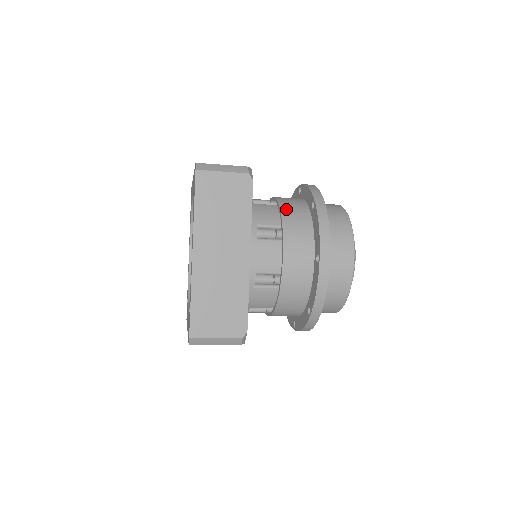
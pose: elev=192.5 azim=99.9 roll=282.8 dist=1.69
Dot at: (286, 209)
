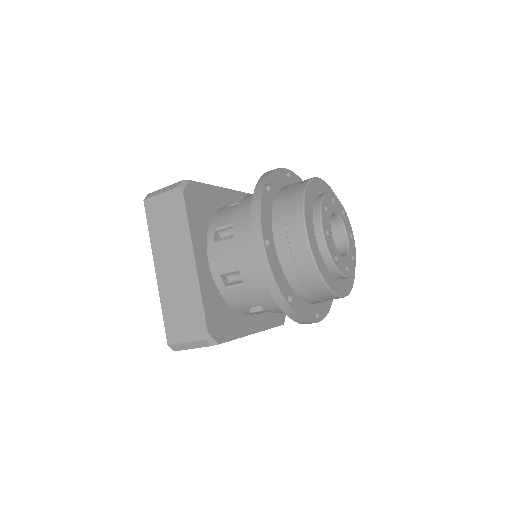
Dot at: (243, 204)
